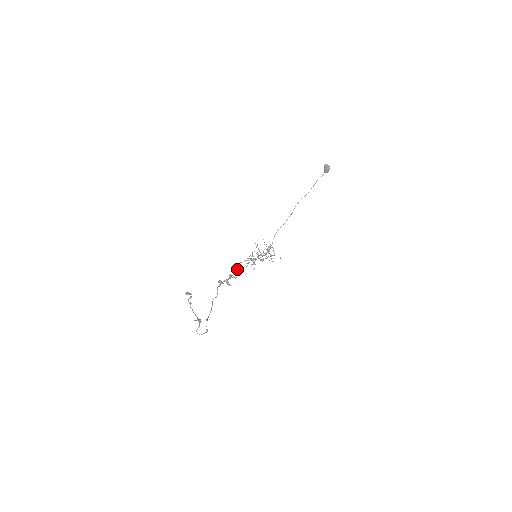
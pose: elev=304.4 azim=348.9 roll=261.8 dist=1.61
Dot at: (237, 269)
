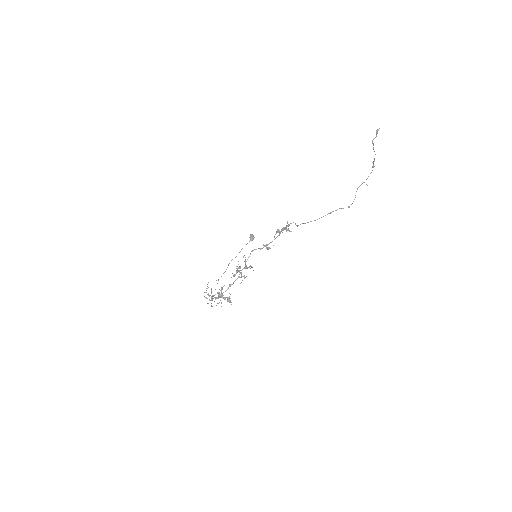
Dot at: (261, 248)
